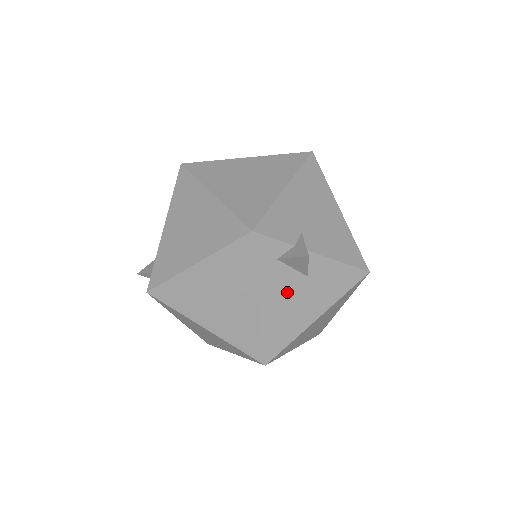
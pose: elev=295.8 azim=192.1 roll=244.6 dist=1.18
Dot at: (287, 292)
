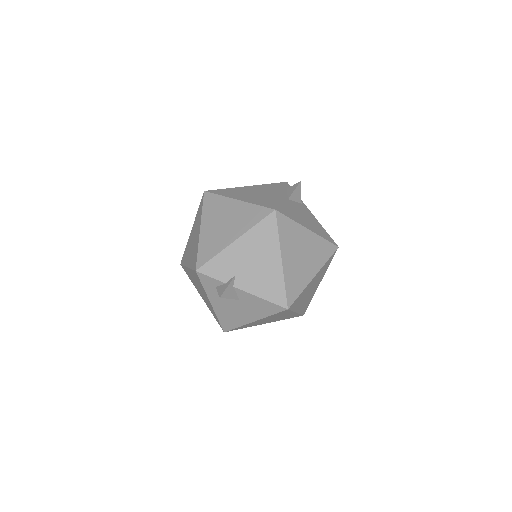
Dot at: (228, 304)
